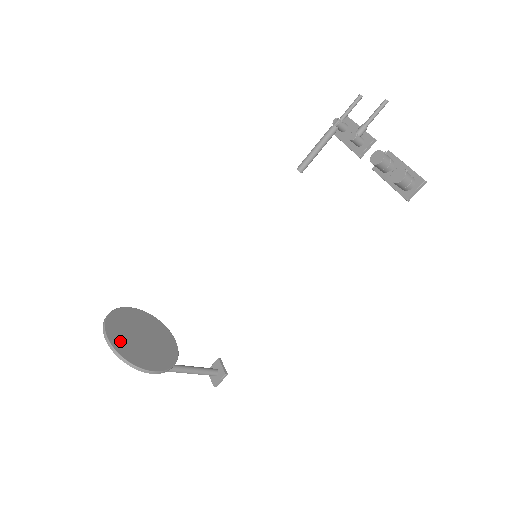
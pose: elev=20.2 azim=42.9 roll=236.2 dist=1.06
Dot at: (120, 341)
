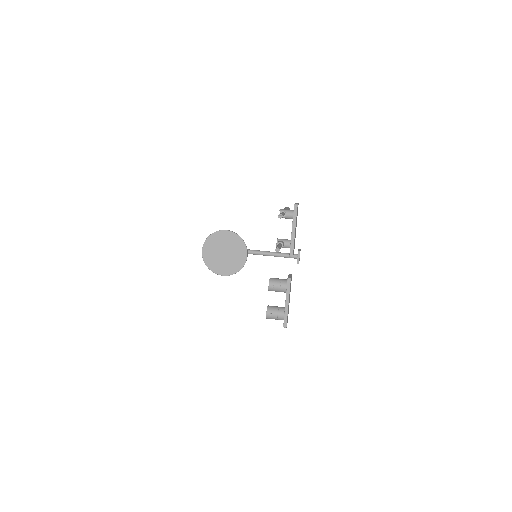
Dot at: (209, 257)
